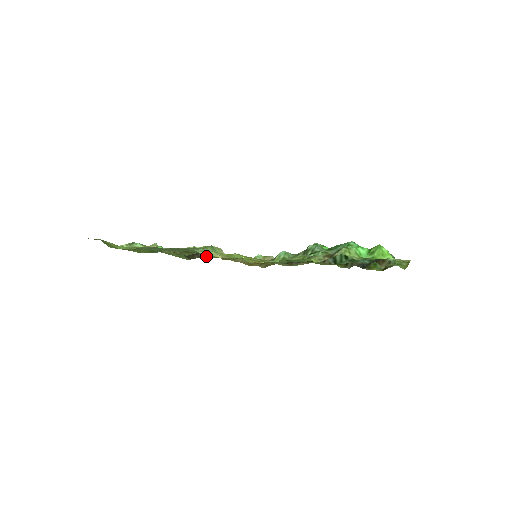
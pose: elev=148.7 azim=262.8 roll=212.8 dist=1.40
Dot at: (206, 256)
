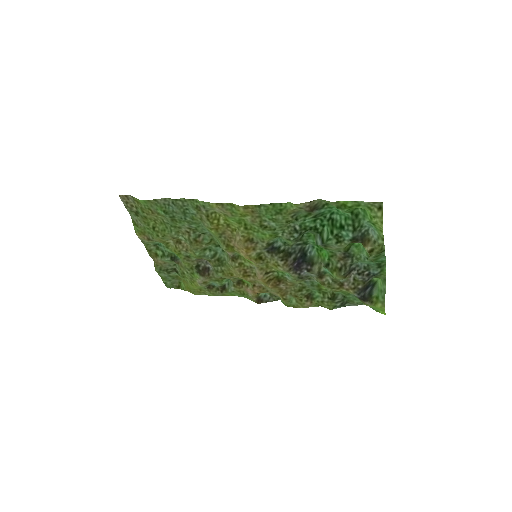
Dot at: (208, 224)
